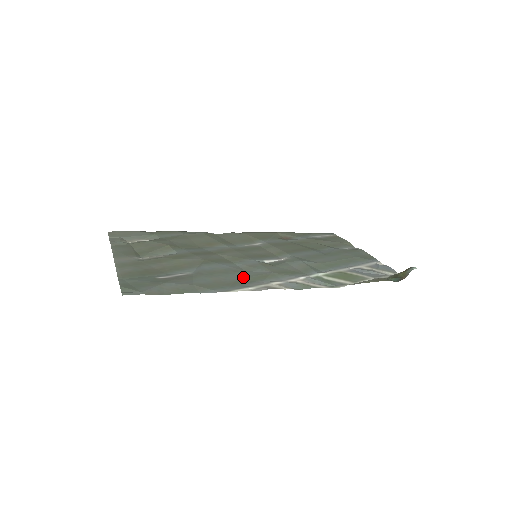
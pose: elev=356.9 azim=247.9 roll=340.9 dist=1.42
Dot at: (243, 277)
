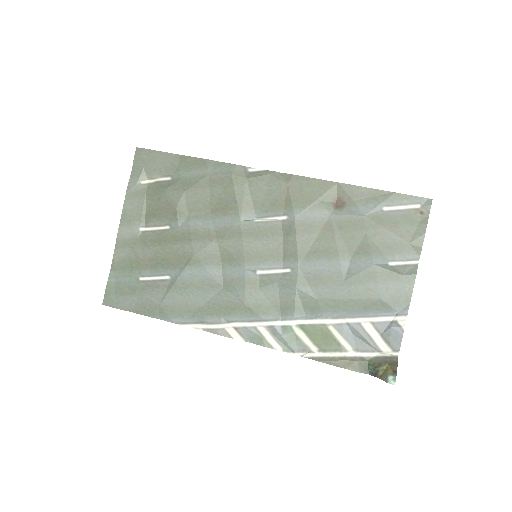
Dot at: (212, 302)
